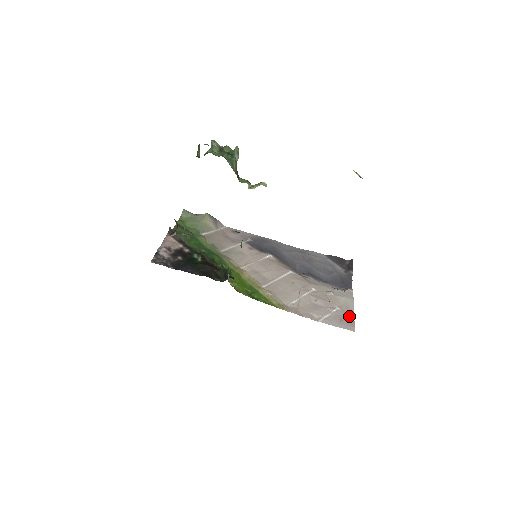
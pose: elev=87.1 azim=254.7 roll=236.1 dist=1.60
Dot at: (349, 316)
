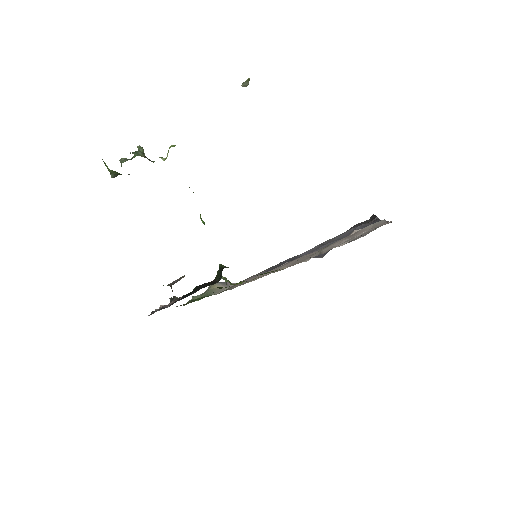
Dot at: occluded
